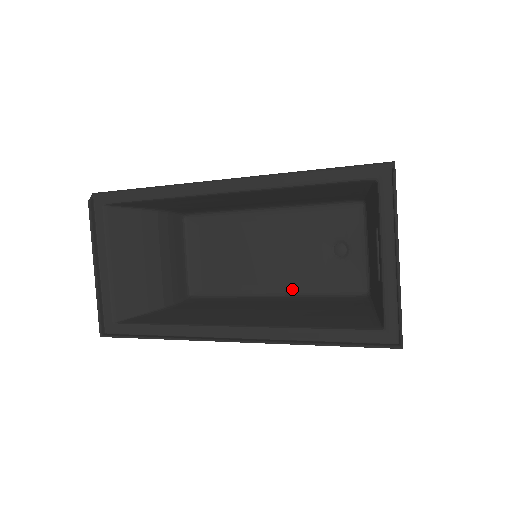
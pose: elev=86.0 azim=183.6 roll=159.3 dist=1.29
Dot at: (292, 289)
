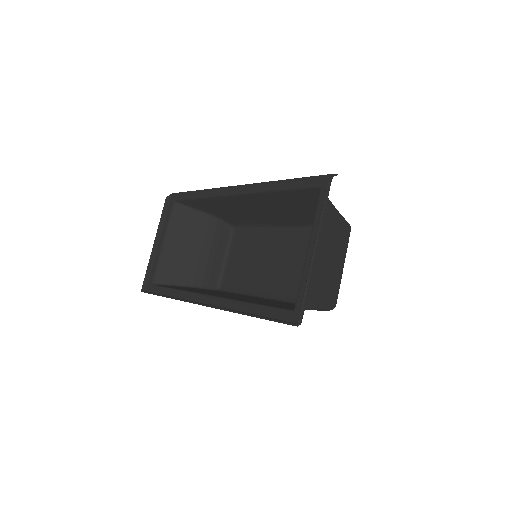
Dot at: (283, 295)
